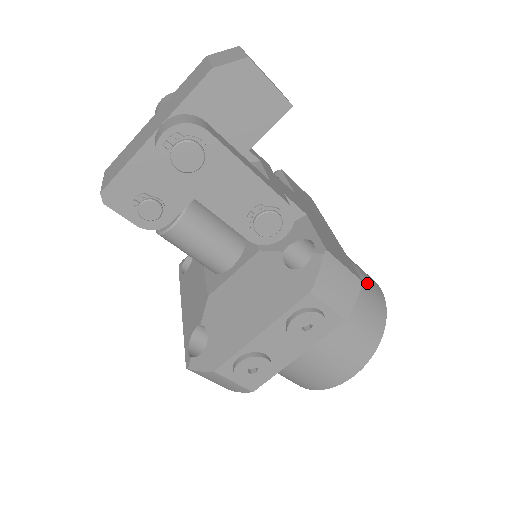
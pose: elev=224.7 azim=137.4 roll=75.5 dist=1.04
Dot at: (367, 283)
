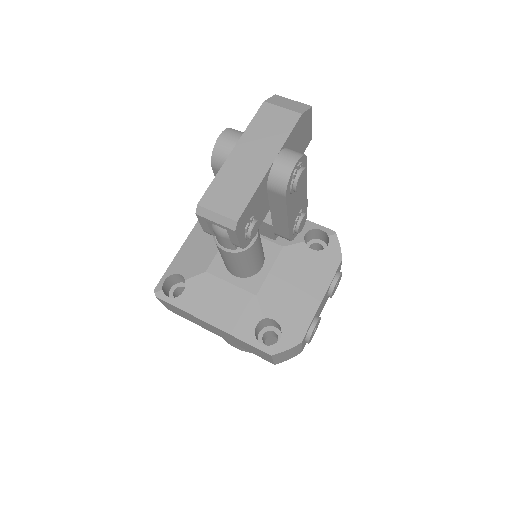
Dot at: occluded
